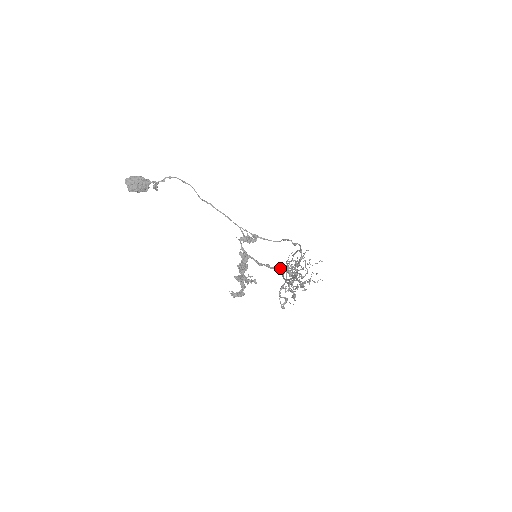
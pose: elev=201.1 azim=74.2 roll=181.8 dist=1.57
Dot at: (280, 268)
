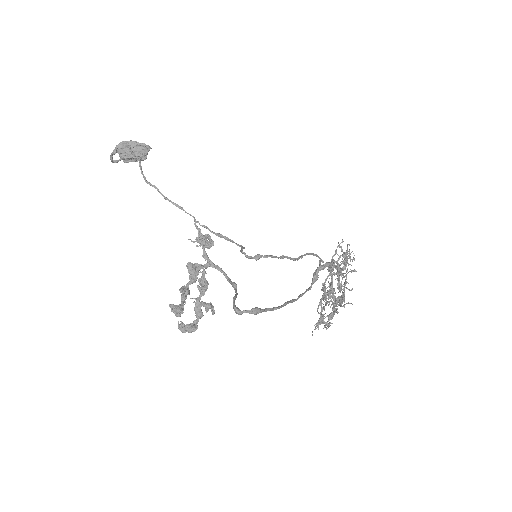
Dot at: (233, 297)
